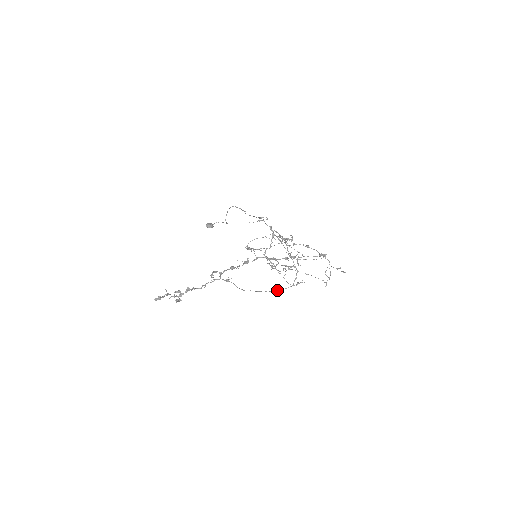
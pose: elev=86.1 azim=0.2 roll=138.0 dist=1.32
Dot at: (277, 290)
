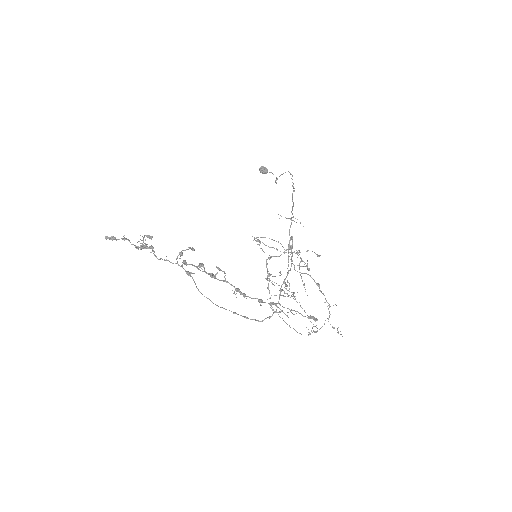
Dot at: (241, 315)
